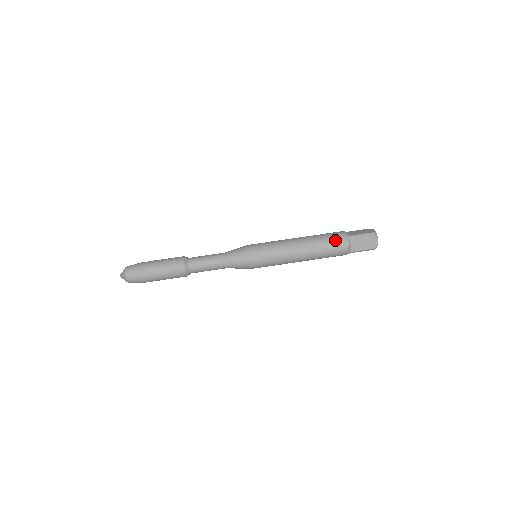
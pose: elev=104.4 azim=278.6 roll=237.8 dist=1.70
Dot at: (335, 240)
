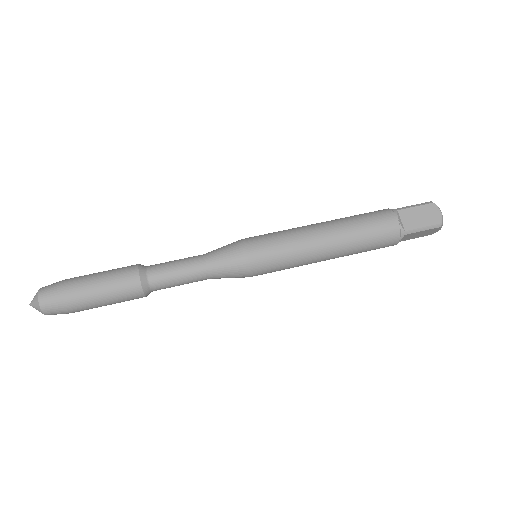
Dot at: (375, 214)
